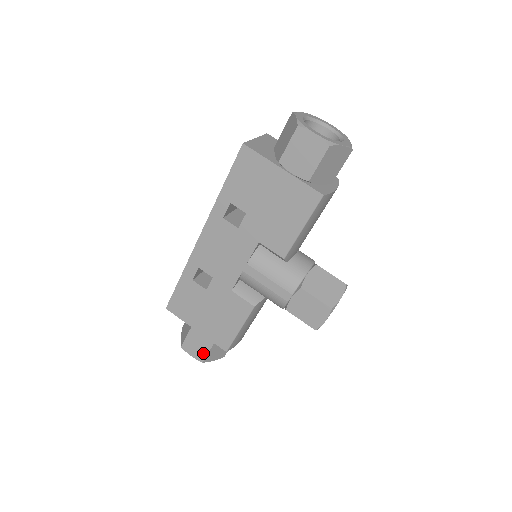
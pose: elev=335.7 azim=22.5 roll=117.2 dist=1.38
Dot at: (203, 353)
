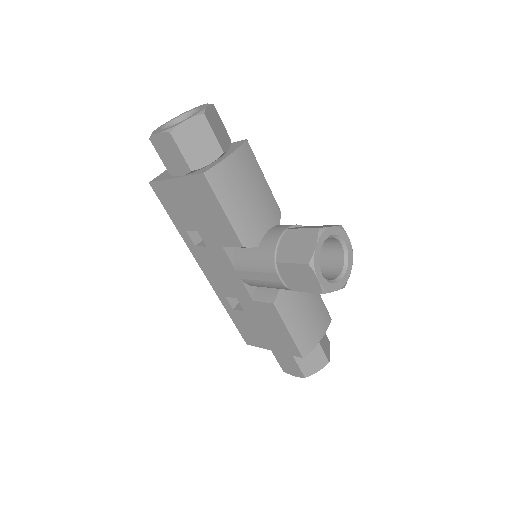
Dot at: (297, 369)
